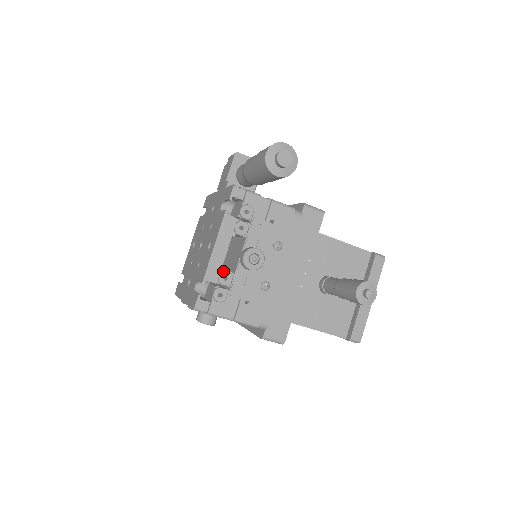
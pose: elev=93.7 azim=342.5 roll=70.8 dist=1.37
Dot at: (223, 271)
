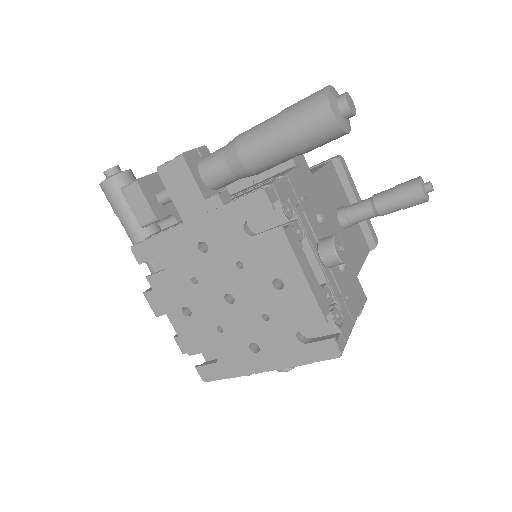
Dot at: (322, 291)
